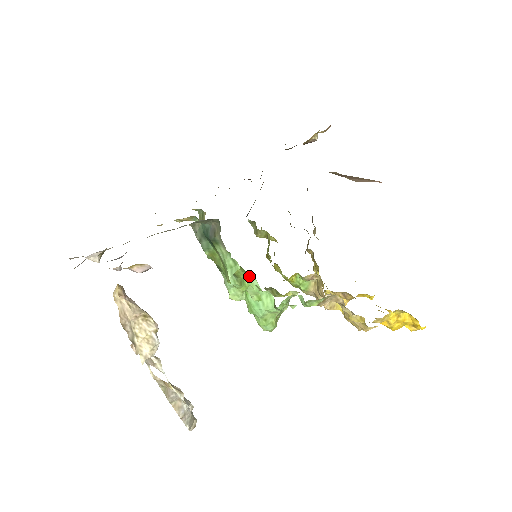
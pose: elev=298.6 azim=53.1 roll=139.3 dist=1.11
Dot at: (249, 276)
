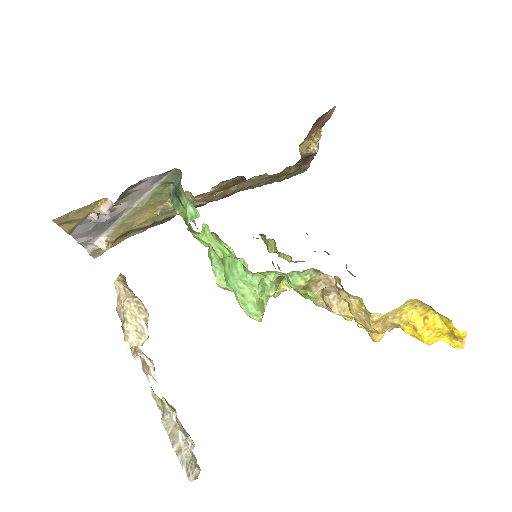
Dot at: (226, 247)
